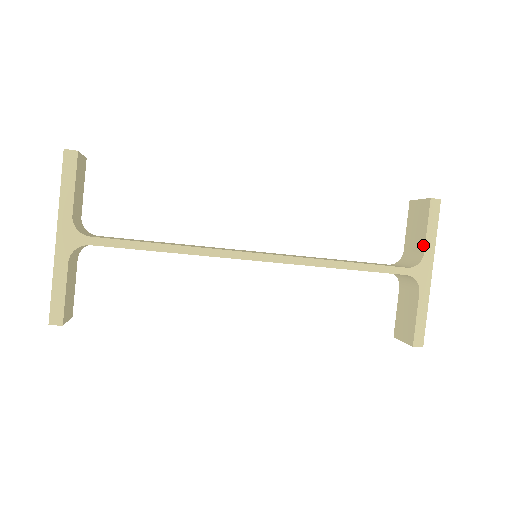
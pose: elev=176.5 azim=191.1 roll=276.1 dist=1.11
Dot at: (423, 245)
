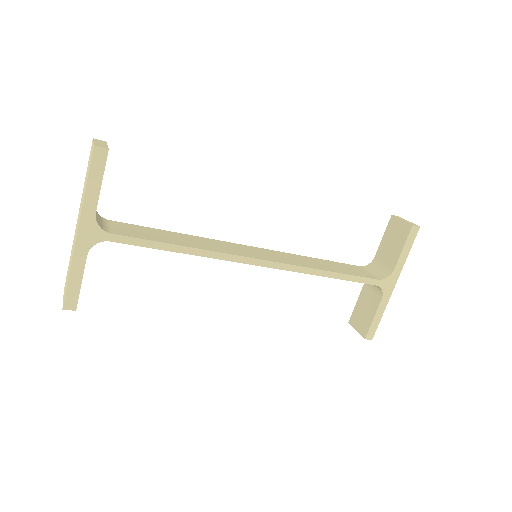
Dot at: (395, 262)
